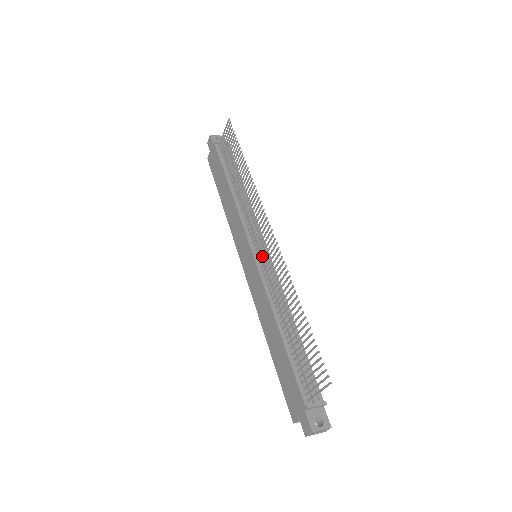
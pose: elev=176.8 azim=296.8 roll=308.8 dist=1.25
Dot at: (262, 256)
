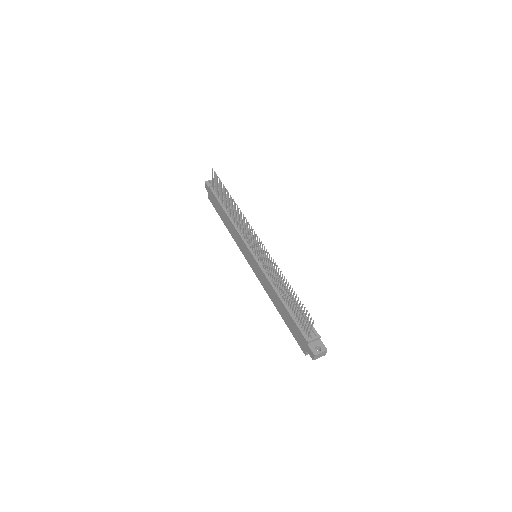
Dot at: occluded
